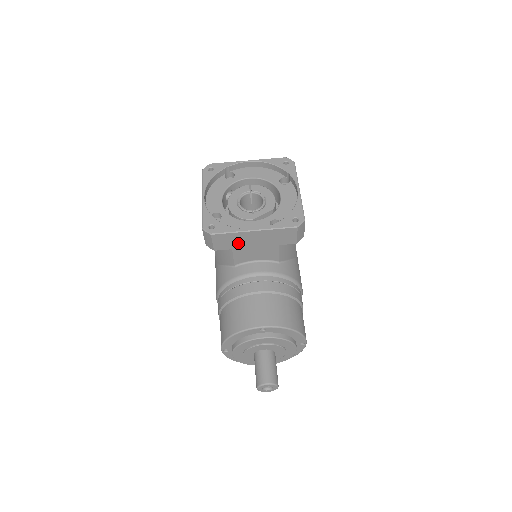
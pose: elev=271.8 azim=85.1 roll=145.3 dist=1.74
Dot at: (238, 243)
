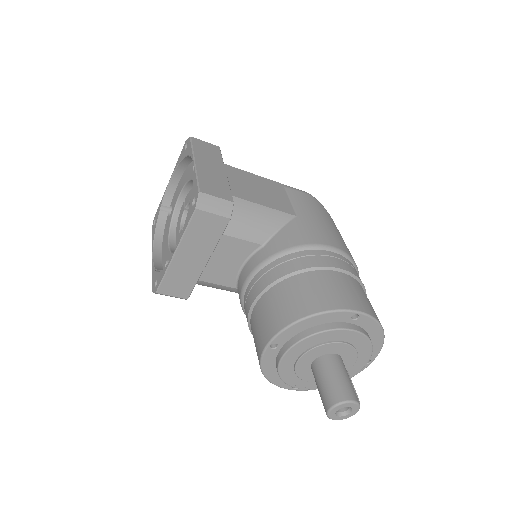
Dot at: (189, 275)
